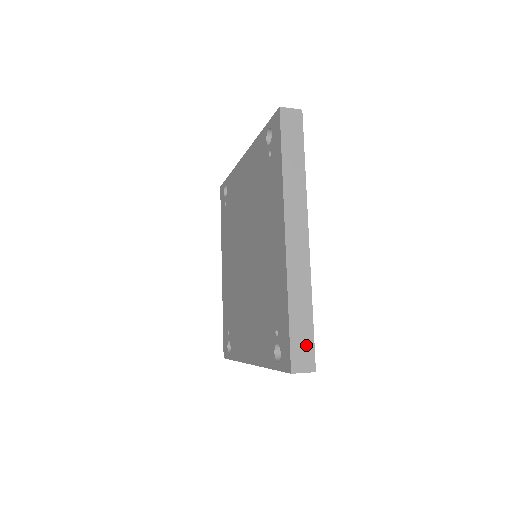
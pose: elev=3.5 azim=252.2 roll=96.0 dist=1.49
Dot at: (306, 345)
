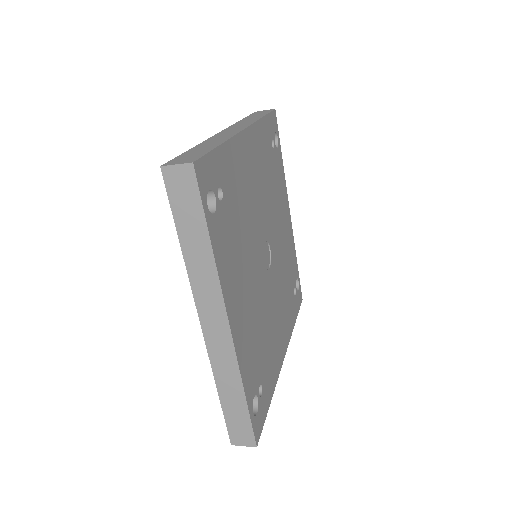
Dot at: (195, 155)
